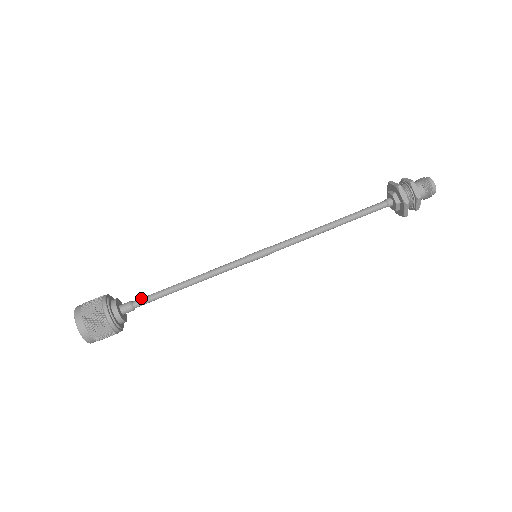
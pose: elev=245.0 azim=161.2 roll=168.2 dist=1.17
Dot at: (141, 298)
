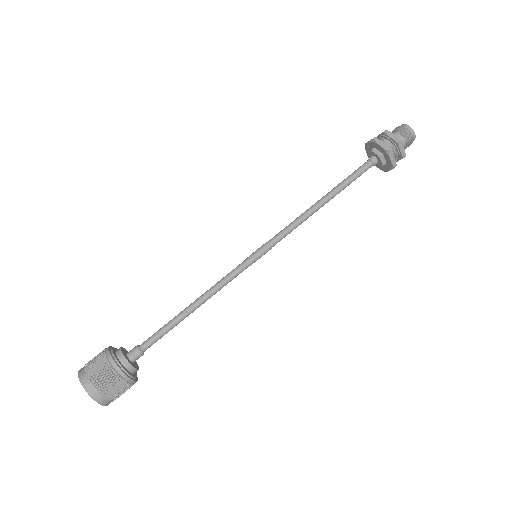
Dot at: (148, 340)
